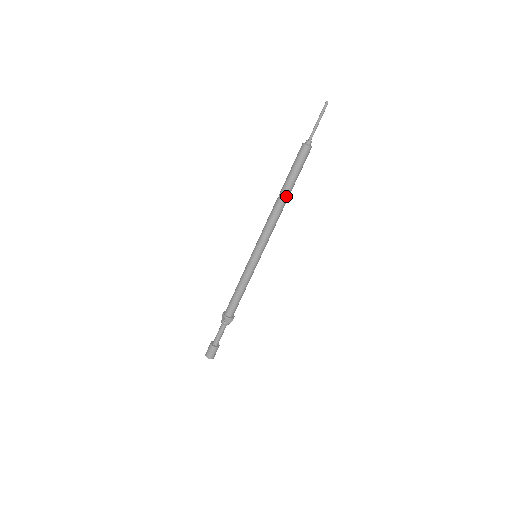
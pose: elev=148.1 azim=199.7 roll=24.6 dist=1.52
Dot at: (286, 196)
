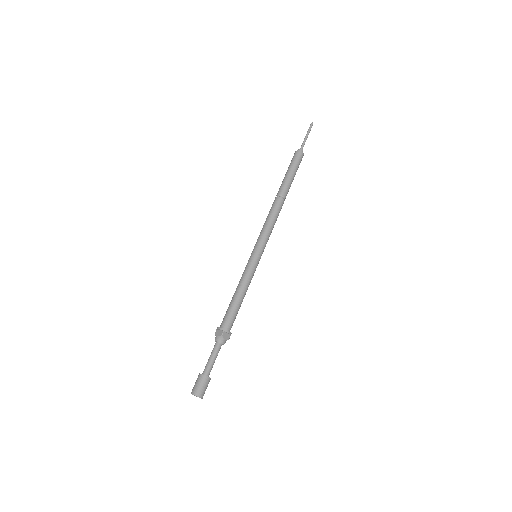
Dot at: (285, 194)
